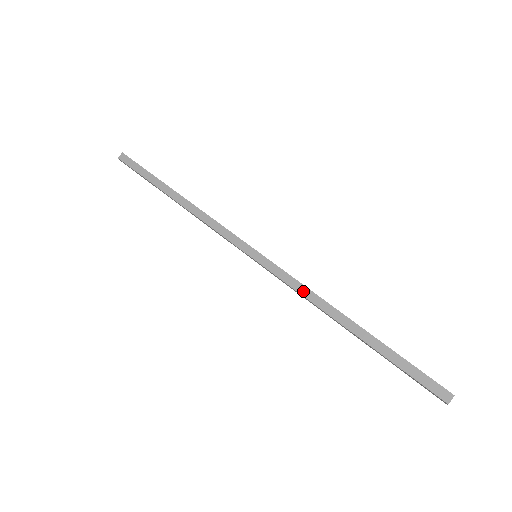
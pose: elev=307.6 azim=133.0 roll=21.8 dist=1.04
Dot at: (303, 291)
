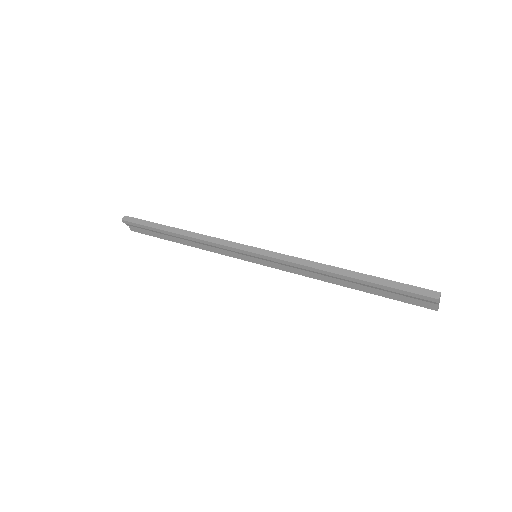
Dot at: (303, 262)
